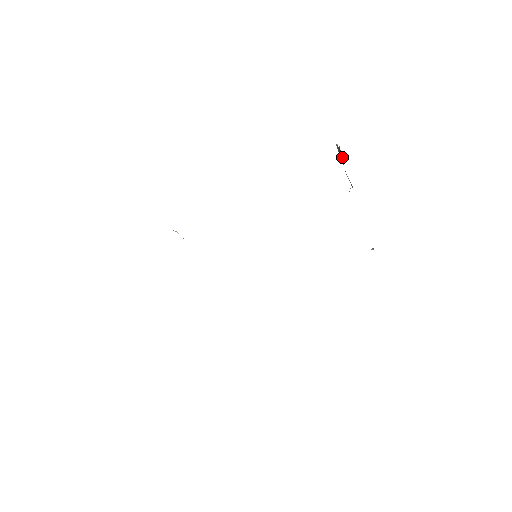
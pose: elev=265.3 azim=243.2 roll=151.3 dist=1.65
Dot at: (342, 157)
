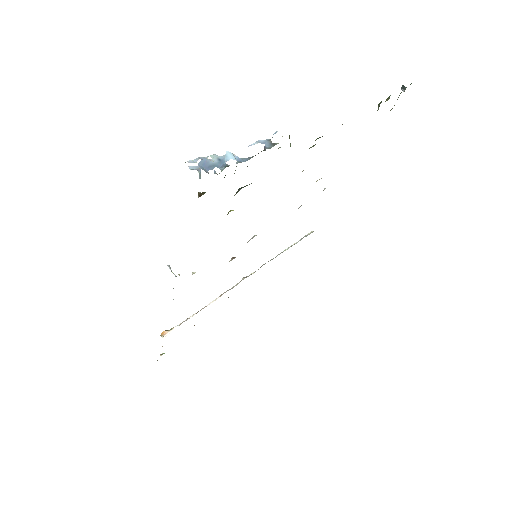
Dot at: occluded
